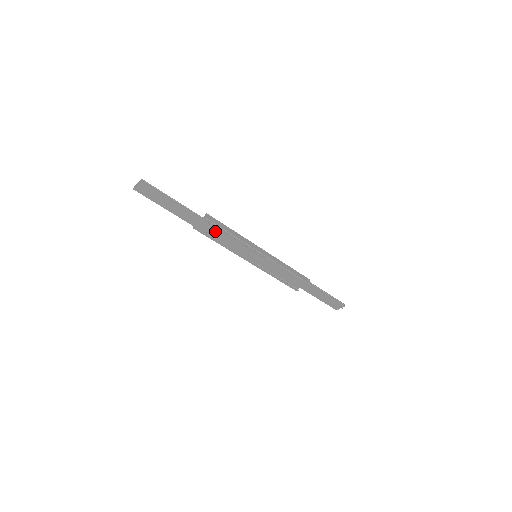
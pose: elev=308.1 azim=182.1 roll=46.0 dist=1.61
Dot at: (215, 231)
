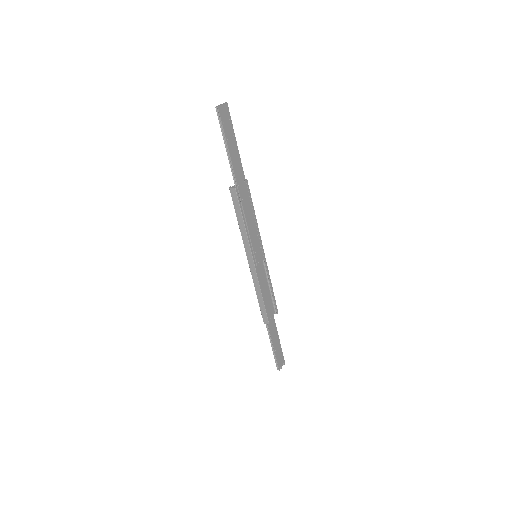
Dot at: (247, 200)
